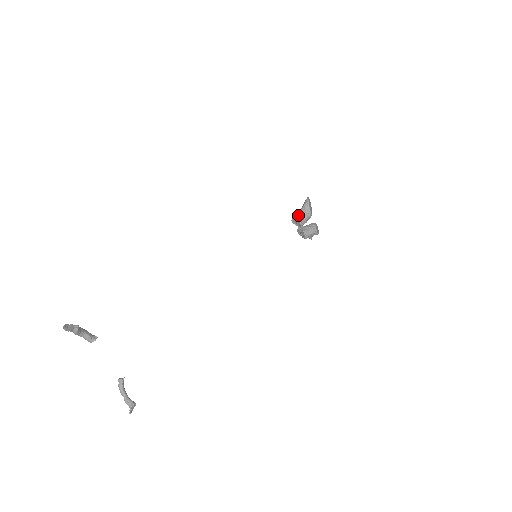
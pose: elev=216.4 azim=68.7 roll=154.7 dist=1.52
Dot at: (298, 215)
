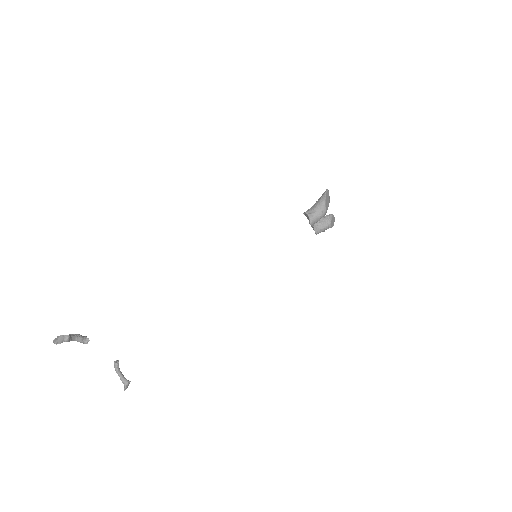
Dot at: (310, 214)
